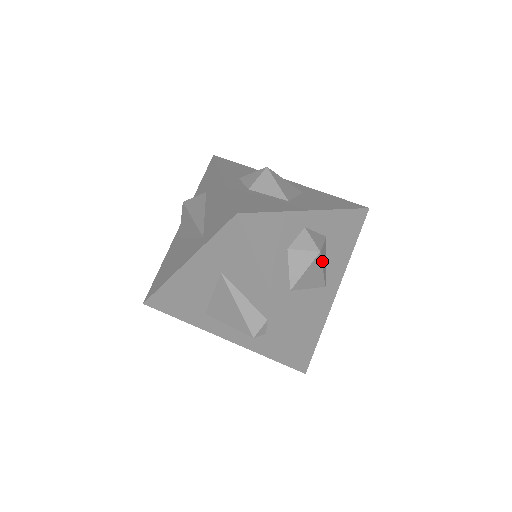
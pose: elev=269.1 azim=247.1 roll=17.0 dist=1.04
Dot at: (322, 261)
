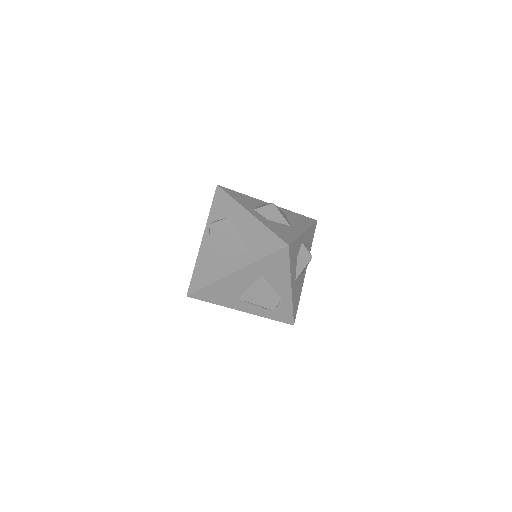
Dot at: occluded
